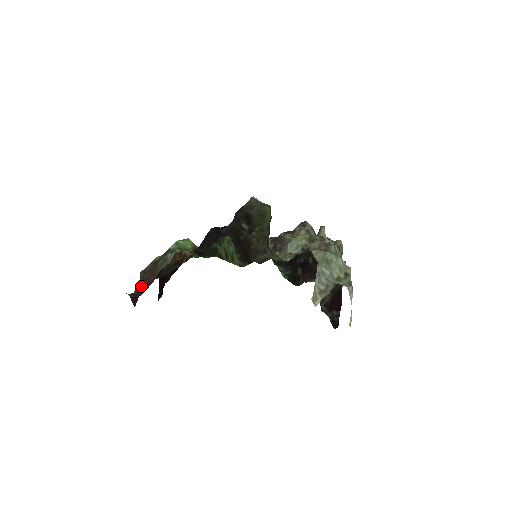
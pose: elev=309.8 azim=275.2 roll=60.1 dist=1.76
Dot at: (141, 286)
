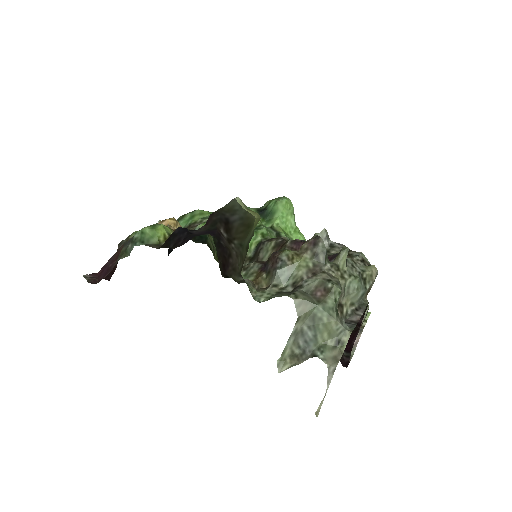
Dot at: (105, 268)
